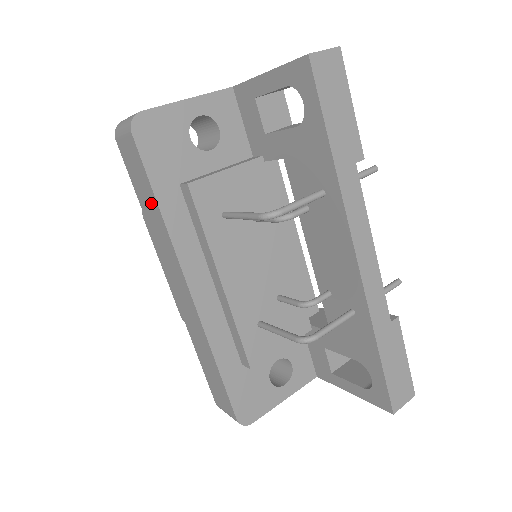
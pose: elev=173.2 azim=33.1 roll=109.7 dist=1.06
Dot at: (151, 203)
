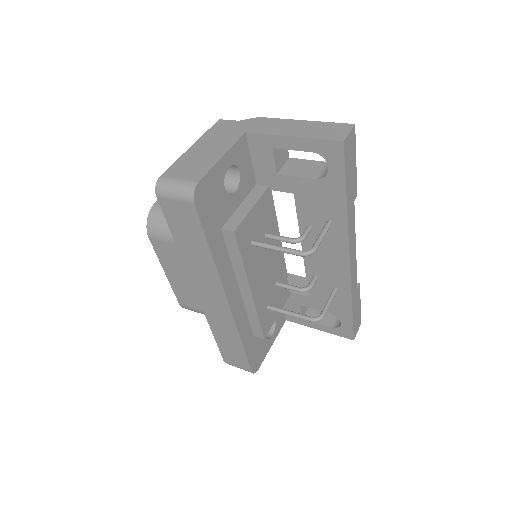
Dot at: (199, 248)
